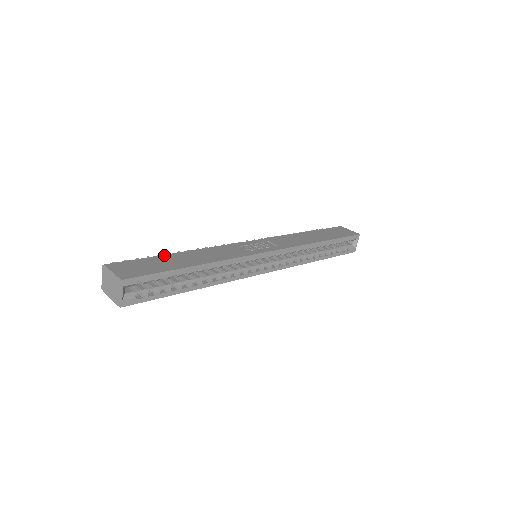
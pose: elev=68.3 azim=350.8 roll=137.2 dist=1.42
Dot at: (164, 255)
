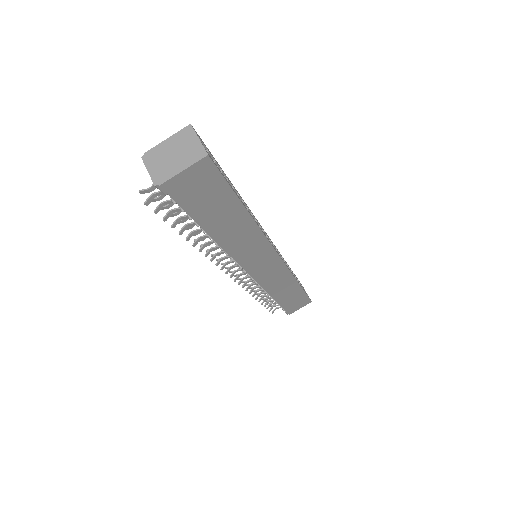
Dot at: occluded
